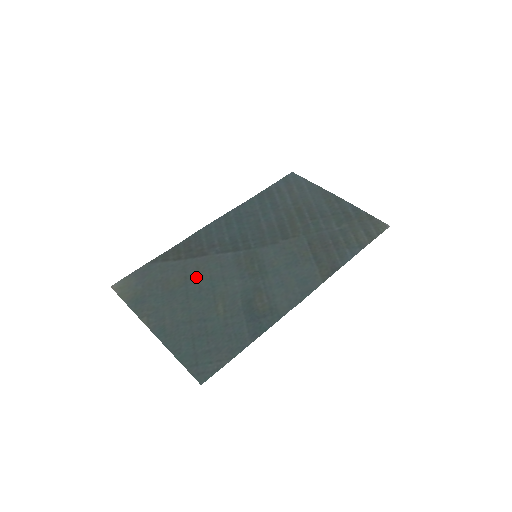
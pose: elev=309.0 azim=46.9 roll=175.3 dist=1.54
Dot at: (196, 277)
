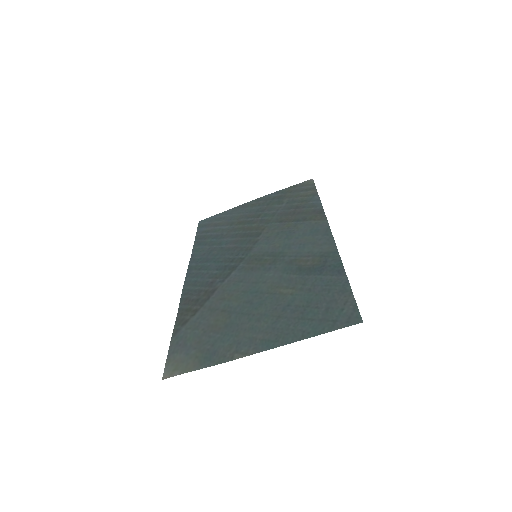
Dot at: (232, 302)
